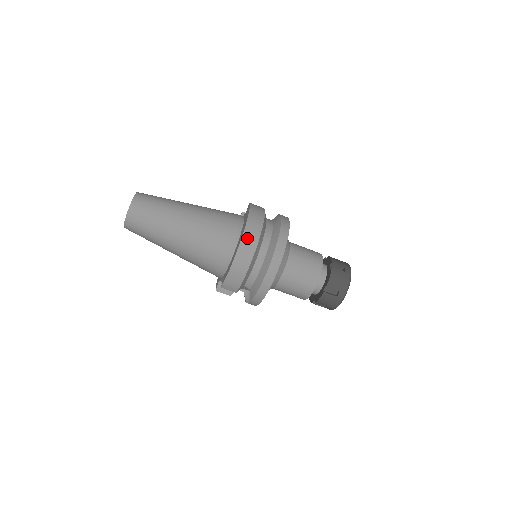
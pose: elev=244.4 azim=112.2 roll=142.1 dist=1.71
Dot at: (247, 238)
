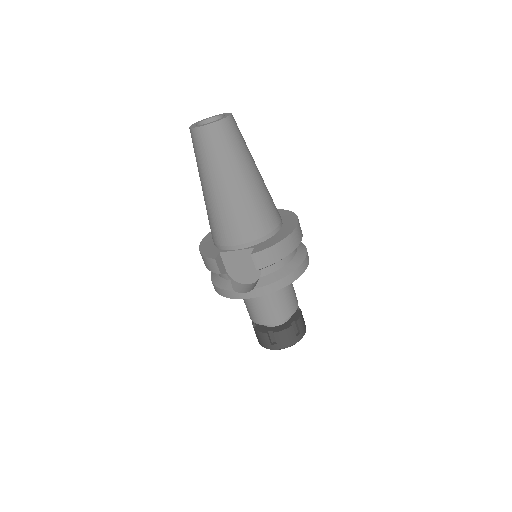
Dot at: (299, 229)
